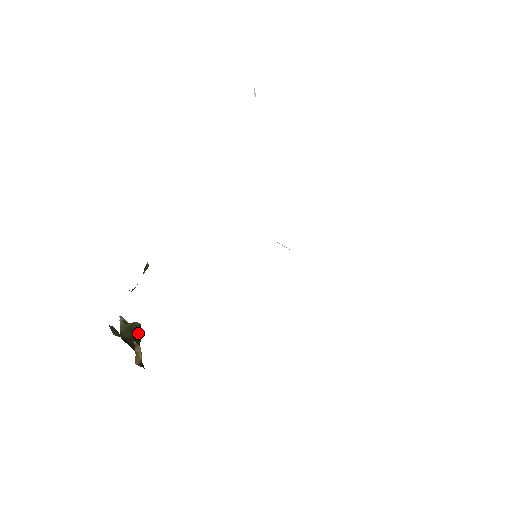
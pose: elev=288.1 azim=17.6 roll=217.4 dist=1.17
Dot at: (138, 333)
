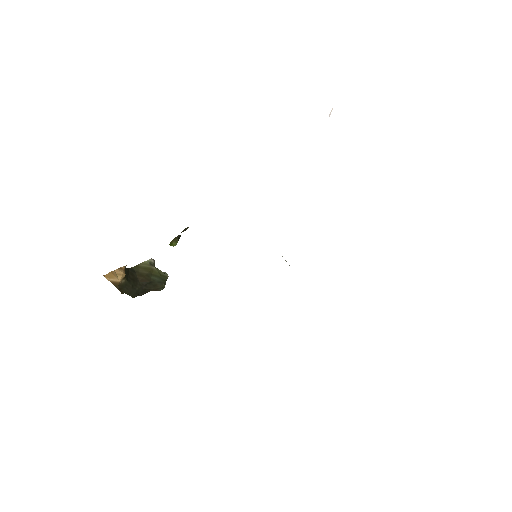
Dot at: (158, 279)
